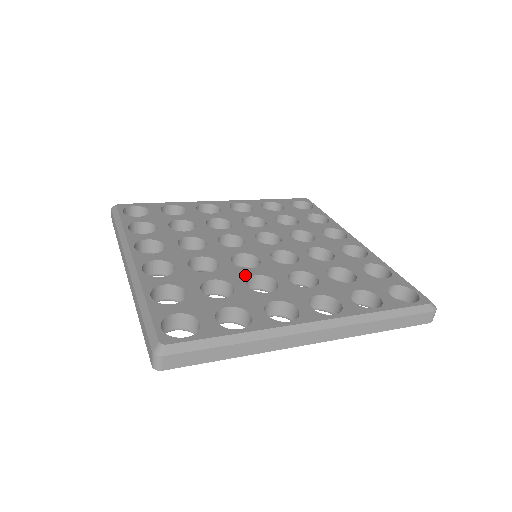
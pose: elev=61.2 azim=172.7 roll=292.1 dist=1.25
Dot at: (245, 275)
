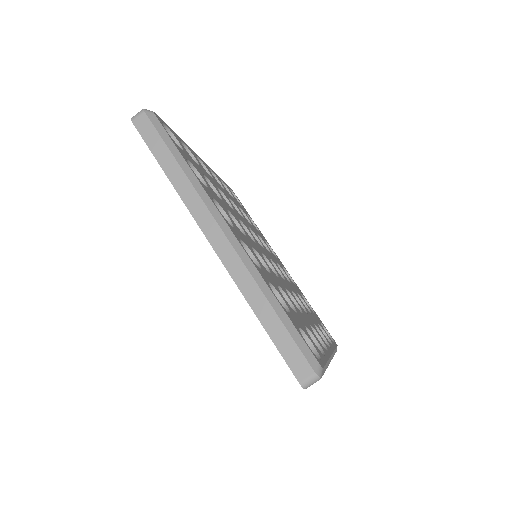
Dot at: (235, 217)
